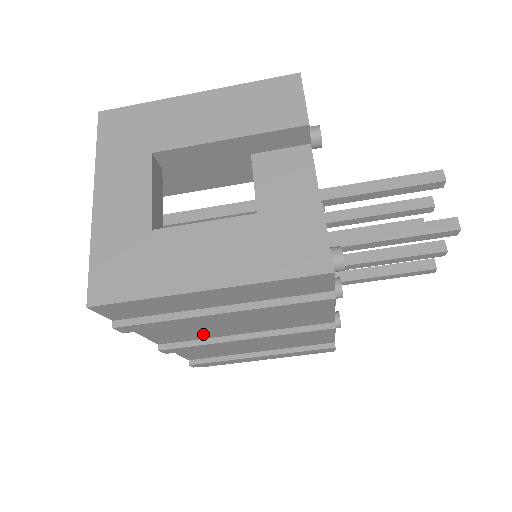
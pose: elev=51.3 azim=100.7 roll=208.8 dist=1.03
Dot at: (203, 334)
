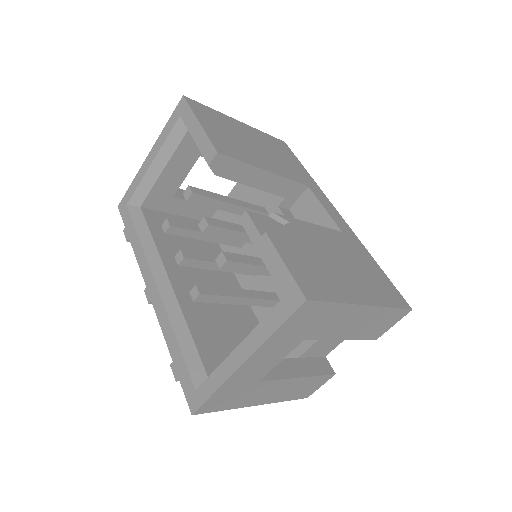
Dot at: occluded
